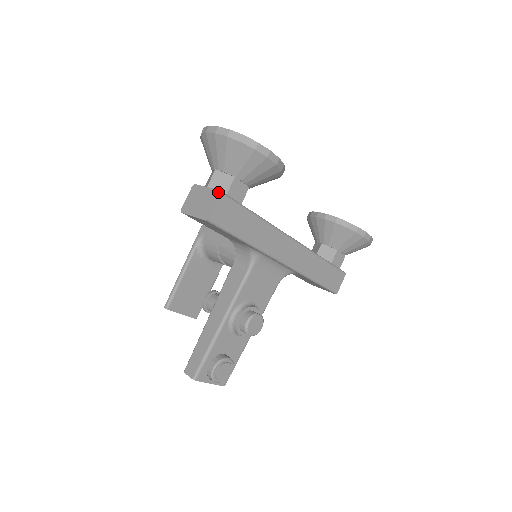
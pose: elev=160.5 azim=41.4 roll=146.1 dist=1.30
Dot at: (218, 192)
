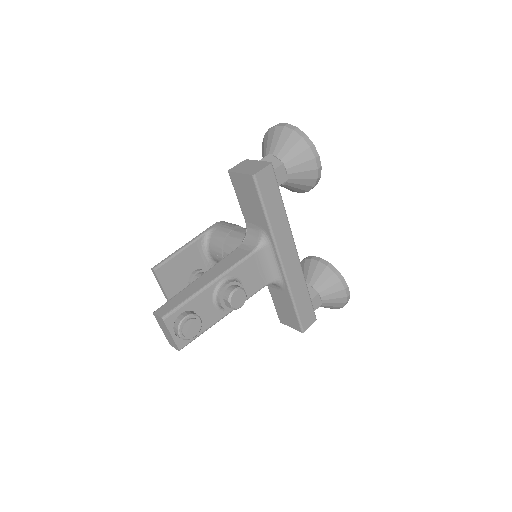
Dot at: (269, 163)
